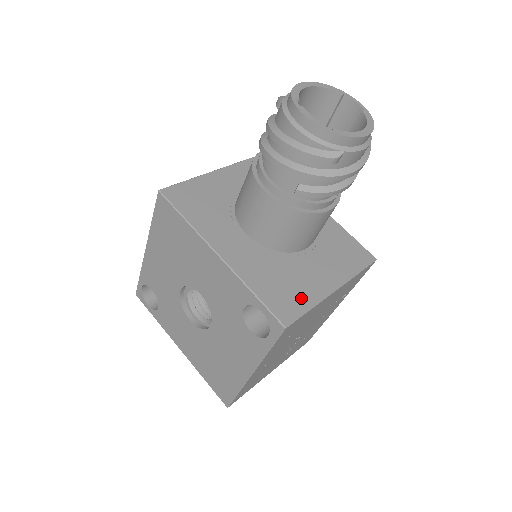
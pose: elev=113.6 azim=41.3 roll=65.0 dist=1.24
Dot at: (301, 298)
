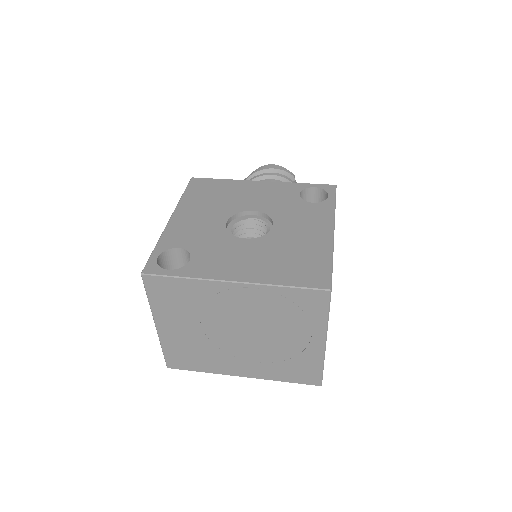
Dot at: occluded
